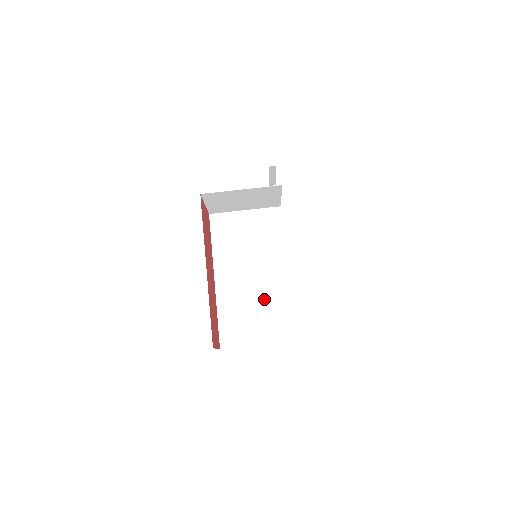
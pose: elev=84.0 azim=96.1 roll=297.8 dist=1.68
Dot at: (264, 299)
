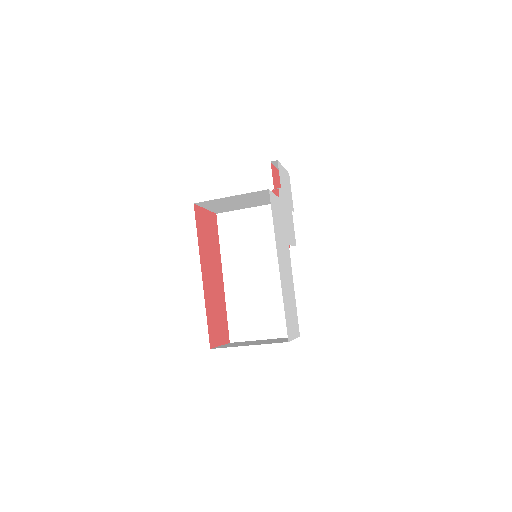
Dot at: (269, 296)
